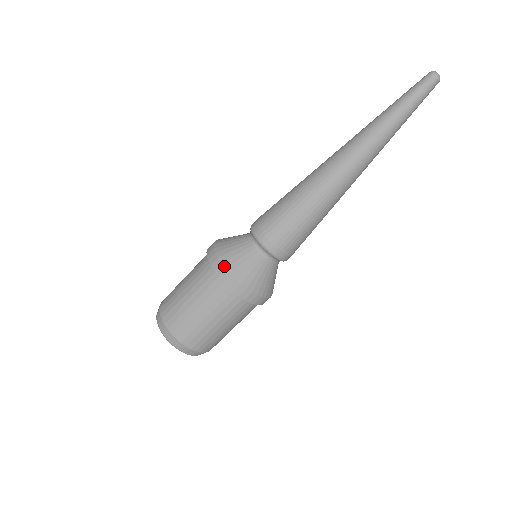
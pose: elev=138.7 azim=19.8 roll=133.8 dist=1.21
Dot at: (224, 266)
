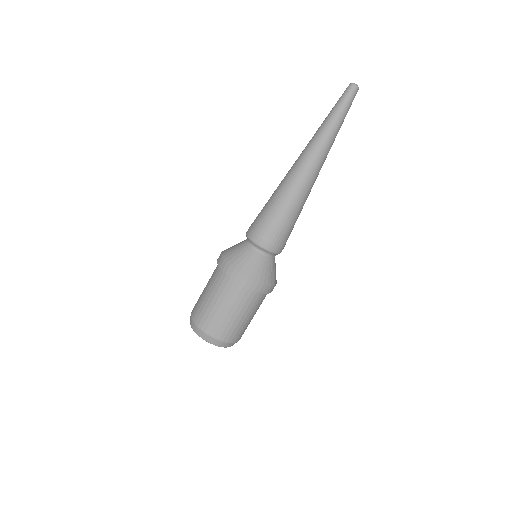
Dot at: (236, 271)
